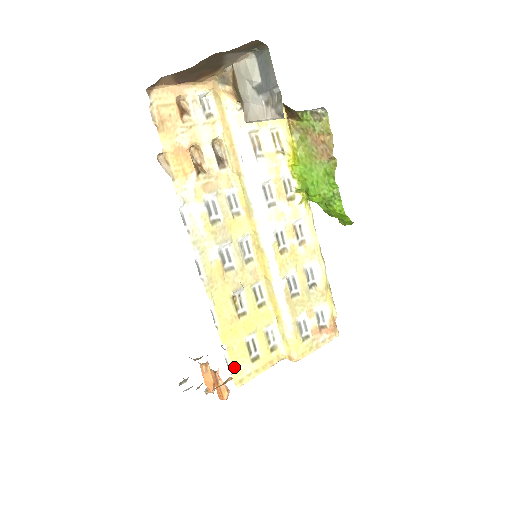
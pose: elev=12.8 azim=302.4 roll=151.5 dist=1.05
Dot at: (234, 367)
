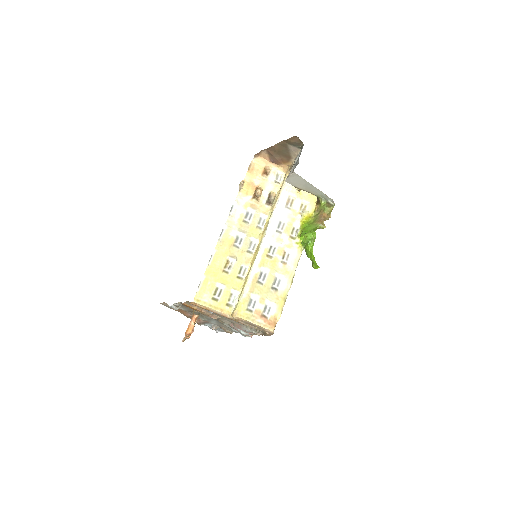
Dot at: (201, 291)
